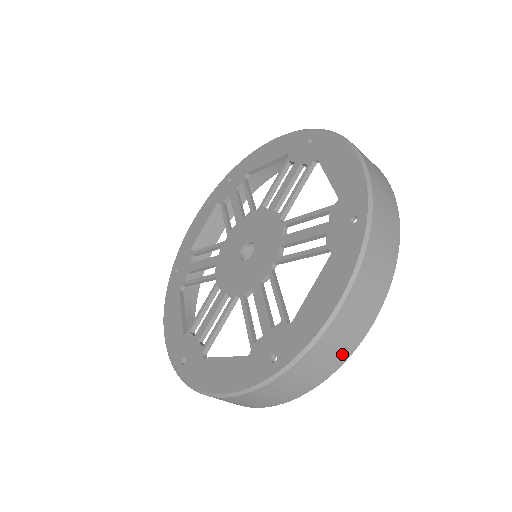
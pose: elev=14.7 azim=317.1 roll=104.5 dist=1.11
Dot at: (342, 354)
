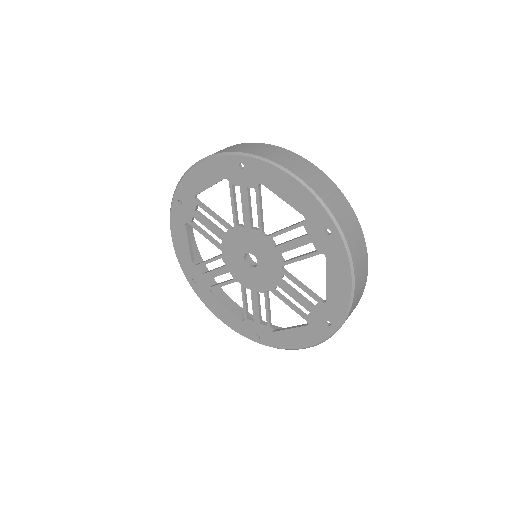
Dot at: (361, 295)
